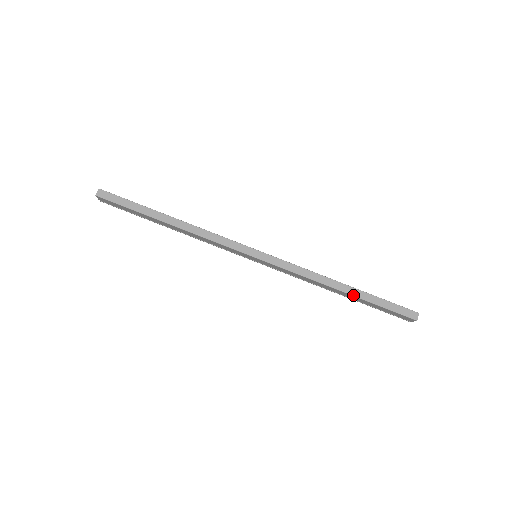
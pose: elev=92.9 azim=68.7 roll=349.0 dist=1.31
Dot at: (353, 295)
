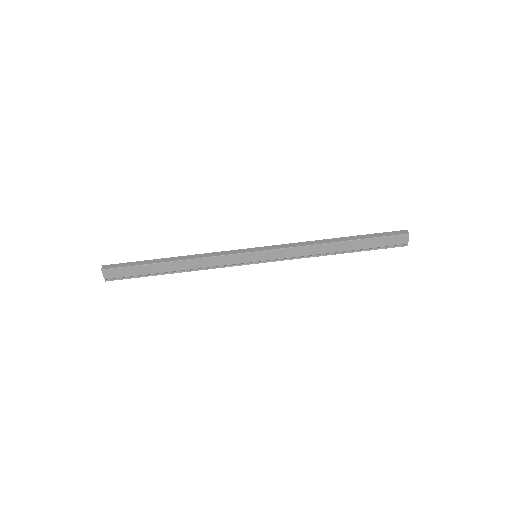
Dot at: (348, 240)
